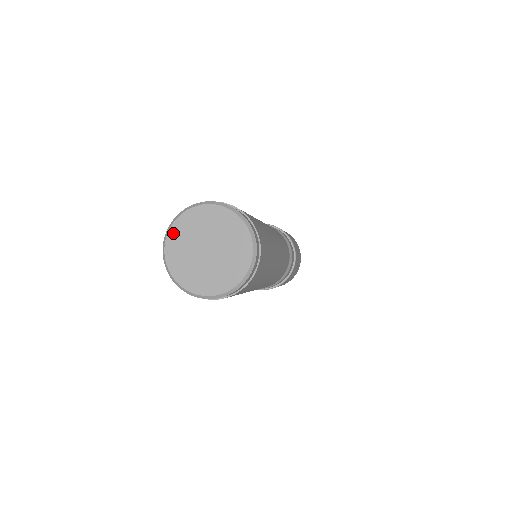
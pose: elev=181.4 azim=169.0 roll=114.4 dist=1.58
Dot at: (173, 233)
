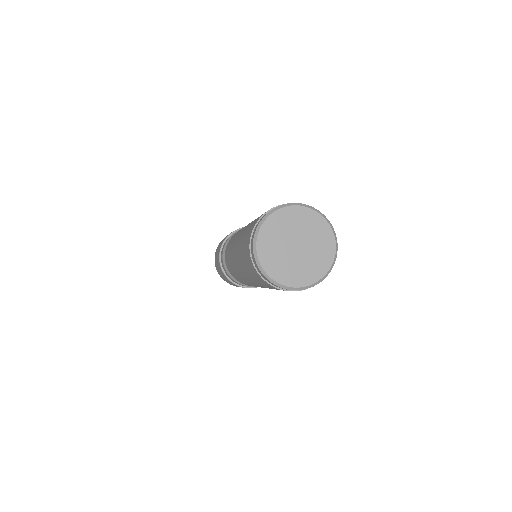
Dot at: (272, 220)
